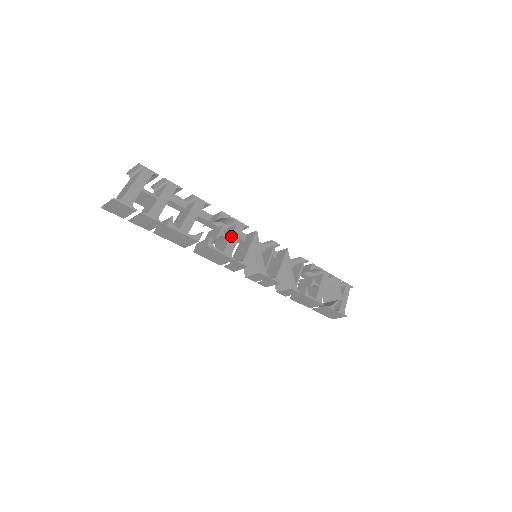
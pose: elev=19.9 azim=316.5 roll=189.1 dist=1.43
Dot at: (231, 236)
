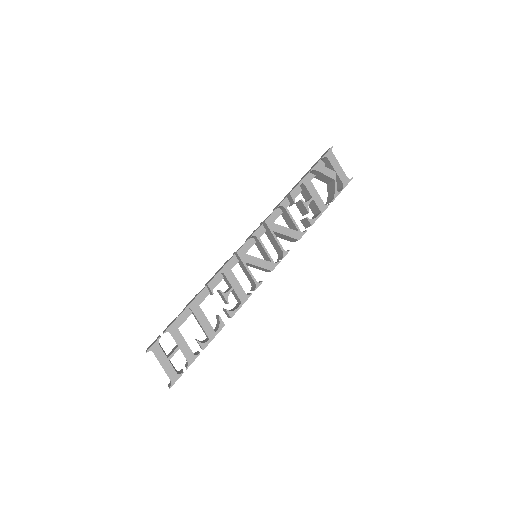
Dot at: (232, 286)
